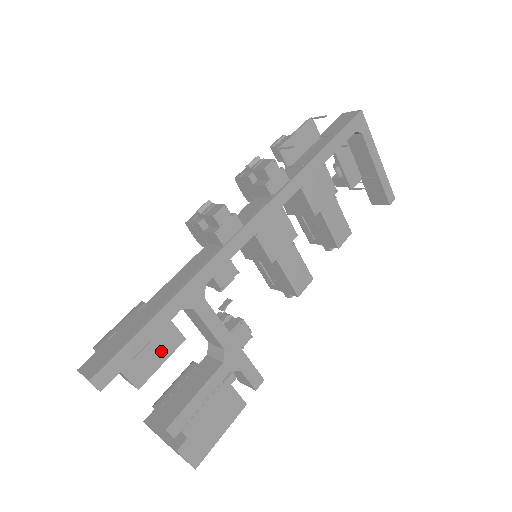
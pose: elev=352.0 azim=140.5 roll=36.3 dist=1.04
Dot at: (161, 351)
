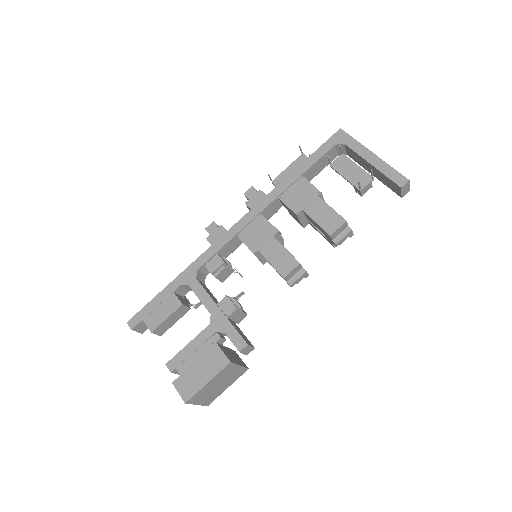
Dot at: (166, 310)
